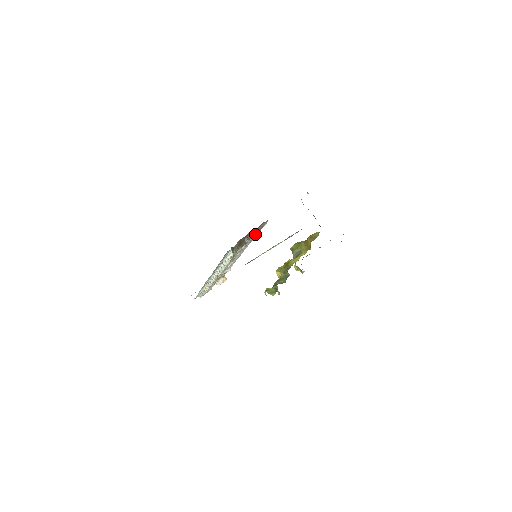
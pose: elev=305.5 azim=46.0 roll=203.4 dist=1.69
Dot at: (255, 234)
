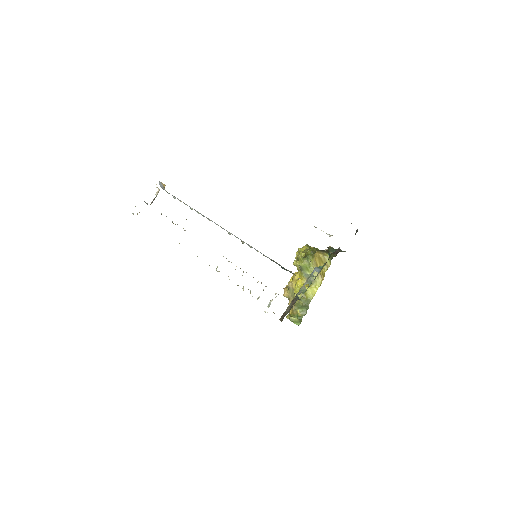
Dot at: occluded
